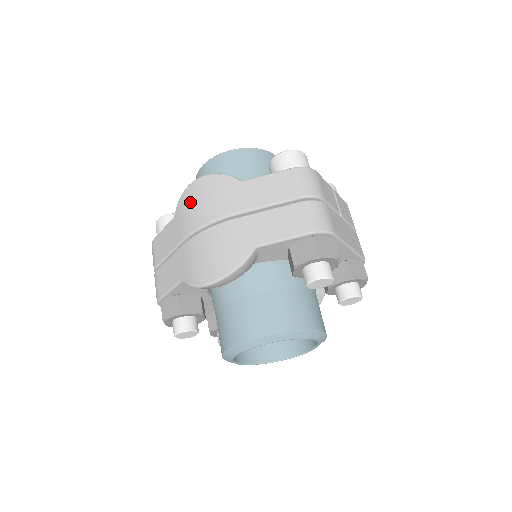
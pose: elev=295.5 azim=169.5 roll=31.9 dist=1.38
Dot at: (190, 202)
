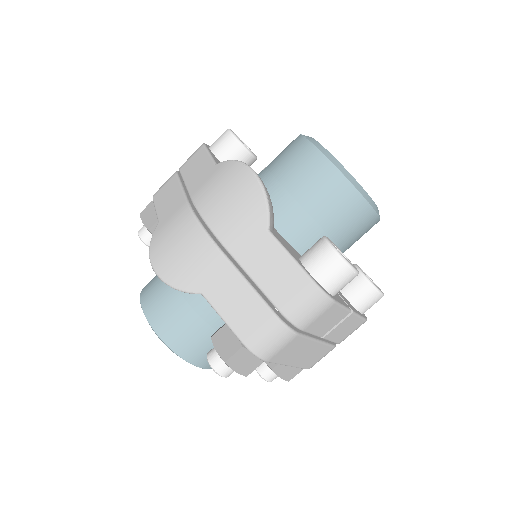
Dot at: (225, 181)
